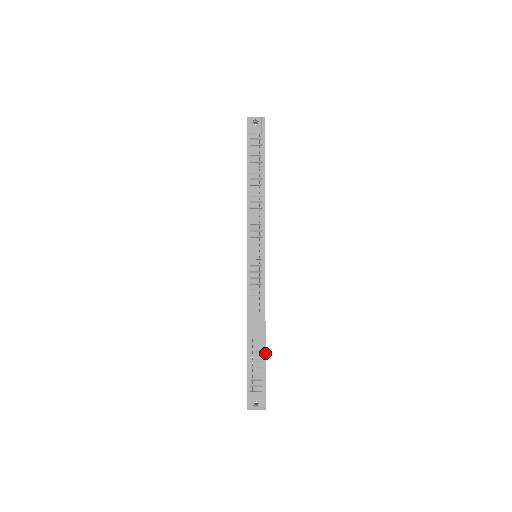
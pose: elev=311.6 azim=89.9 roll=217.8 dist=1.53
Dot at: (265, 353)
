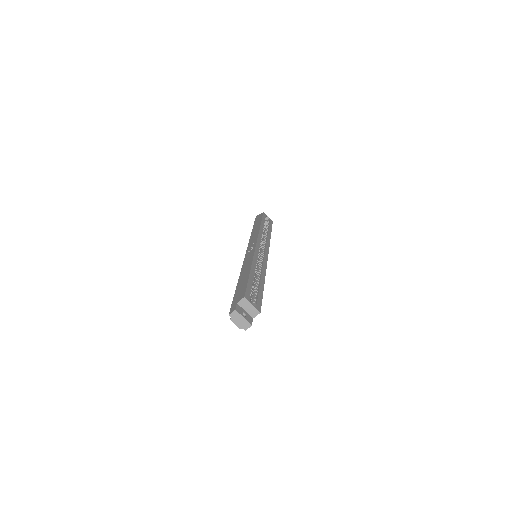
Dot at: occluded
